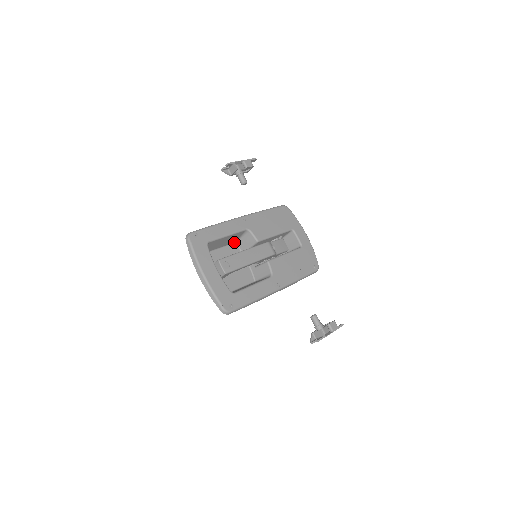
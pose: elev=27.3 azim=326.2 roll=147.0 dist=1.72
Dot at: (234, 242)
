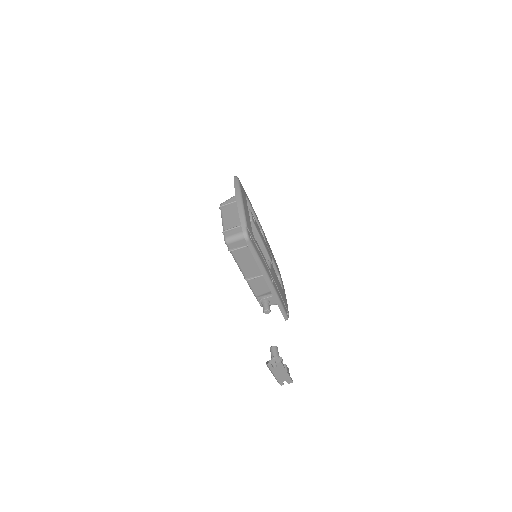
Dot at: occluded
